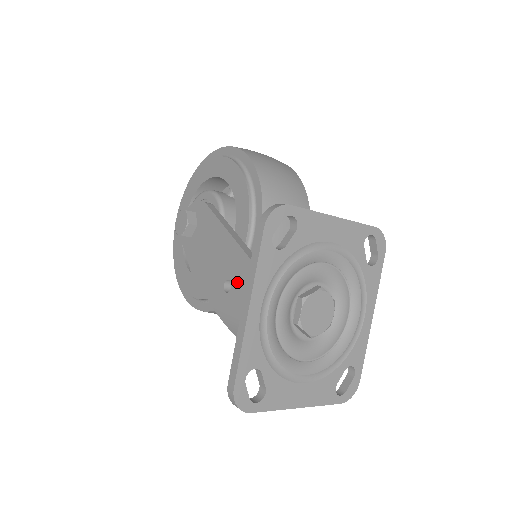
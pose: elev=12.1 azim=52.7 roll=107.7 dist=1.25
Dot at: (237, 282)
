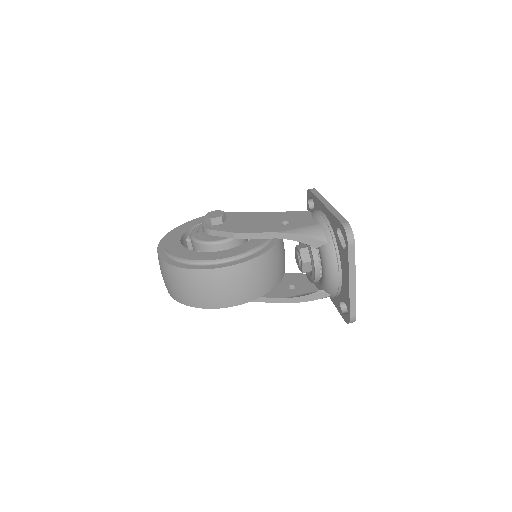
Dot at: (295, 219)
